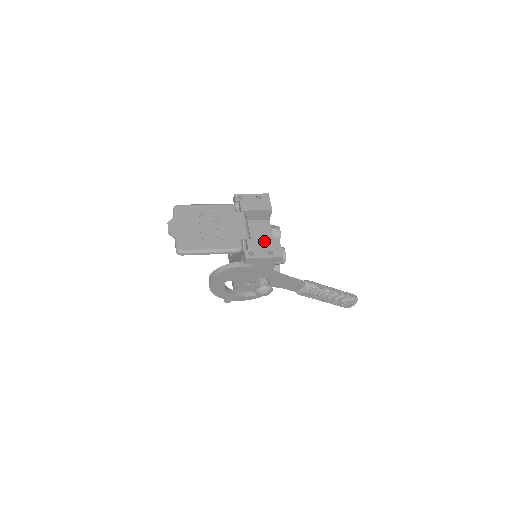
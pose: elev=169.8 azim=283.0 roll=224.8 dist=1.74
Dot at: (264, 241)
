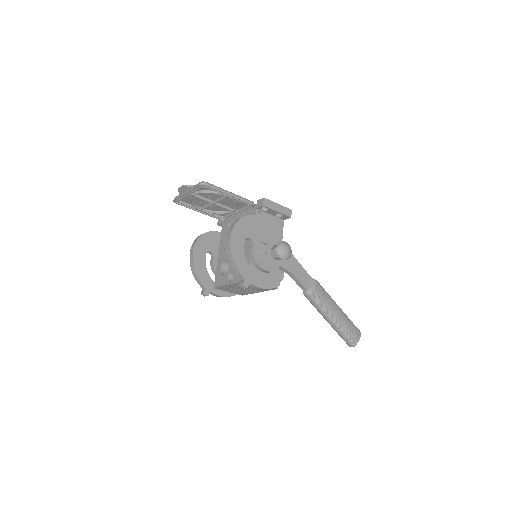
Dot at: occluded
